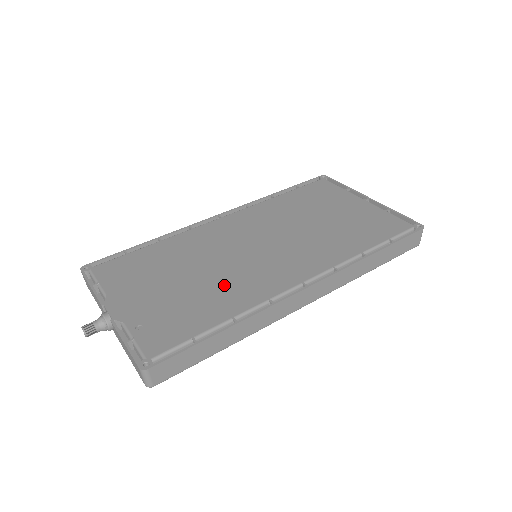
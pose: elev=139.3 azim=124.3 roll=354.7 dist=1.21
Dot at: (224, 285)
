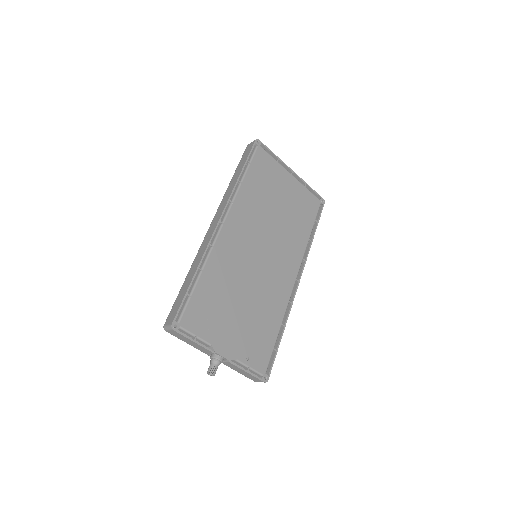
Dot at: (265, 300)
